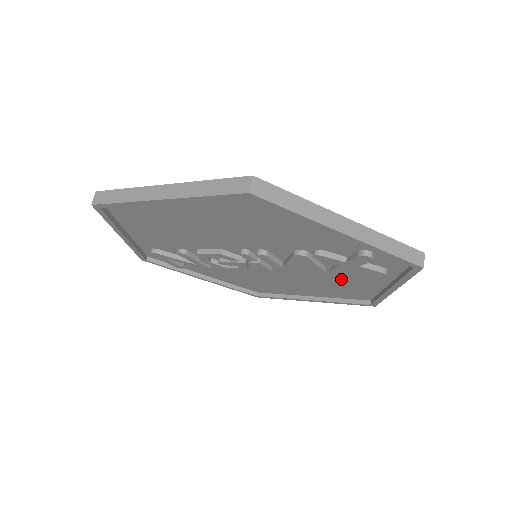
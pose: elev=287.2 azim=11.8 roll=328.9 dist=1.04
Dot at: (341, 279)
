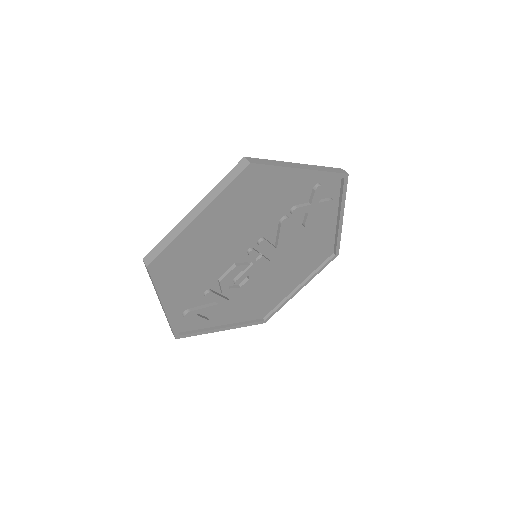
Dot at: (311, 238)
